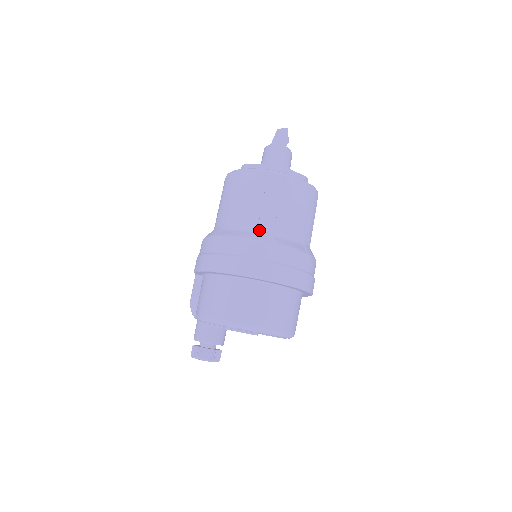
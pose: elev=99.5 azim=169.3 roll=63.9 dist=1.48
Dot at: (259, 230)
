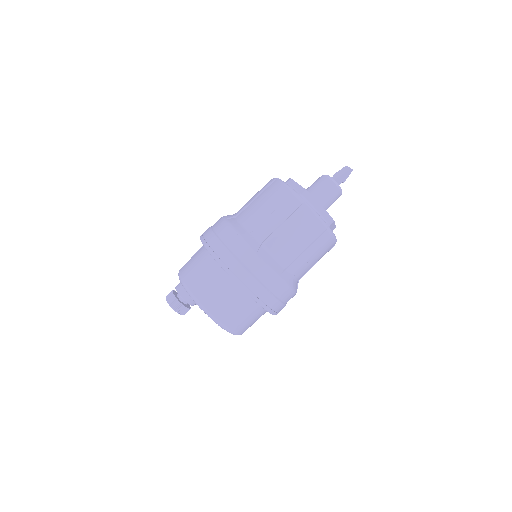
Dot at: (252, 233)
